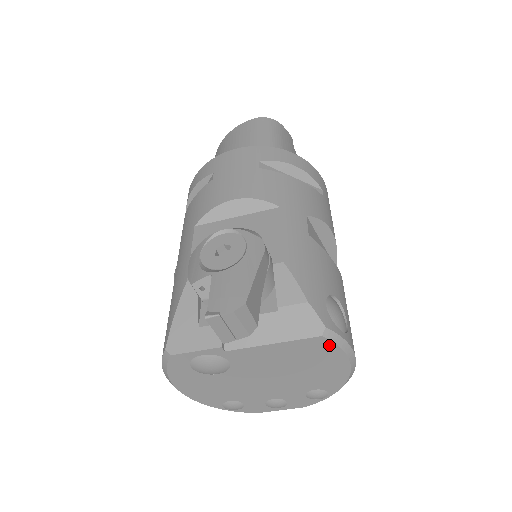
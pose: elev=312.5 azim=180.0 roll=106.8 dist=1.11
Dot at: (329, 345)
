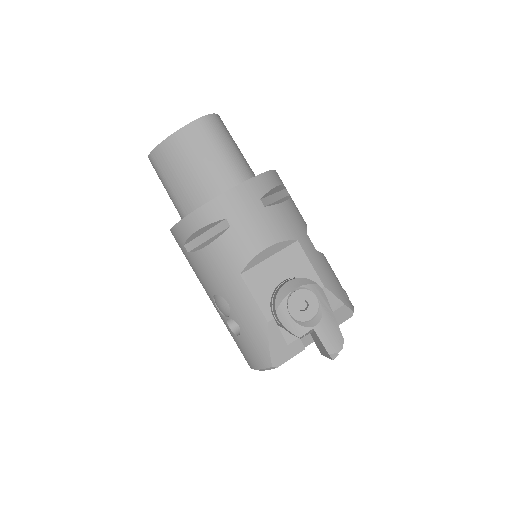
Dot at: occluded
